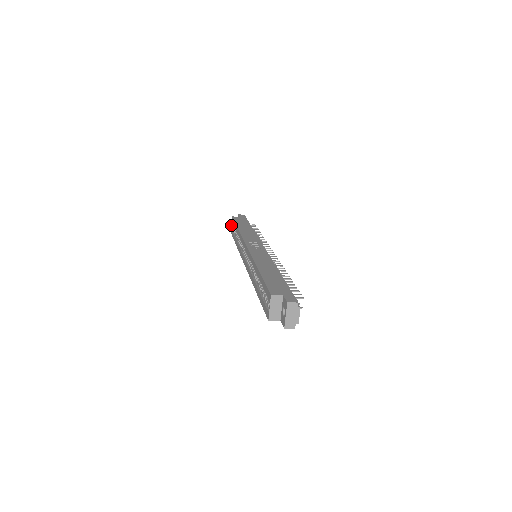
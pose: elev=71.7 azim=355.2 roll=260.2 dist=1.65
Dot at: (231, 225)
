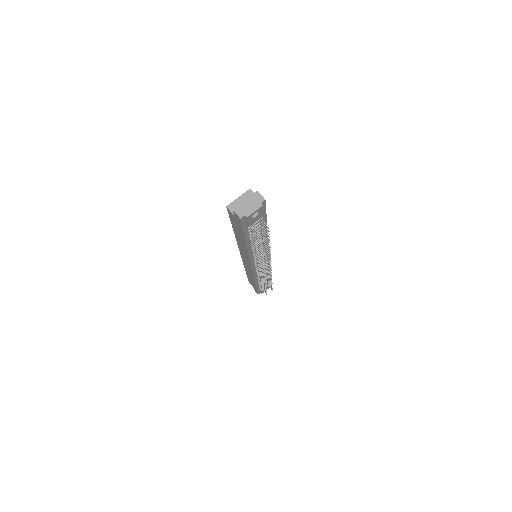
Dot at: occluded
